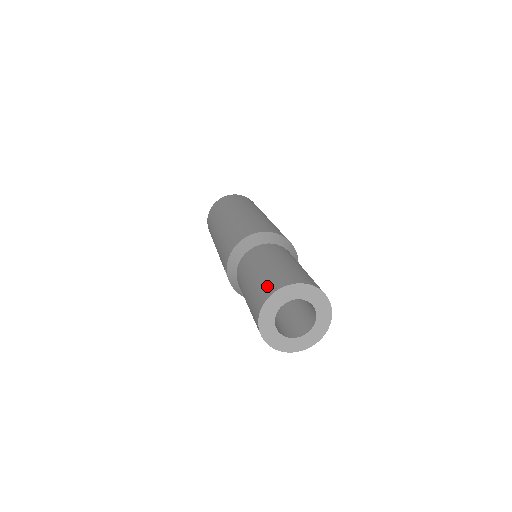
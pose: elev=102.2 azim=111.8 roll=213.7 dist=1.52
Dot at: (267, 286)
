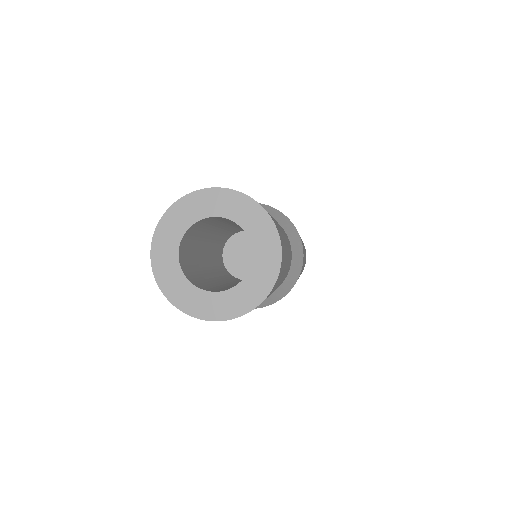
Dot at: occluded
